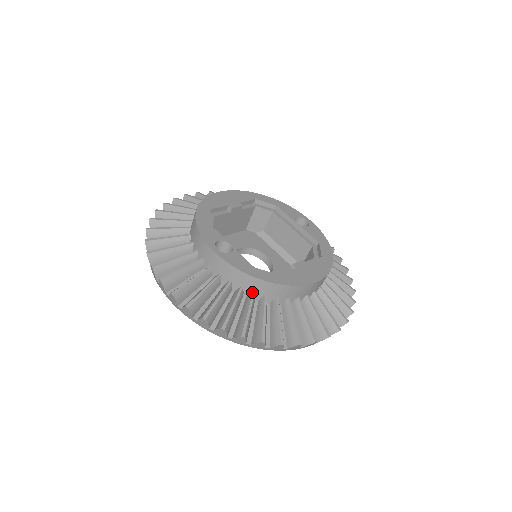
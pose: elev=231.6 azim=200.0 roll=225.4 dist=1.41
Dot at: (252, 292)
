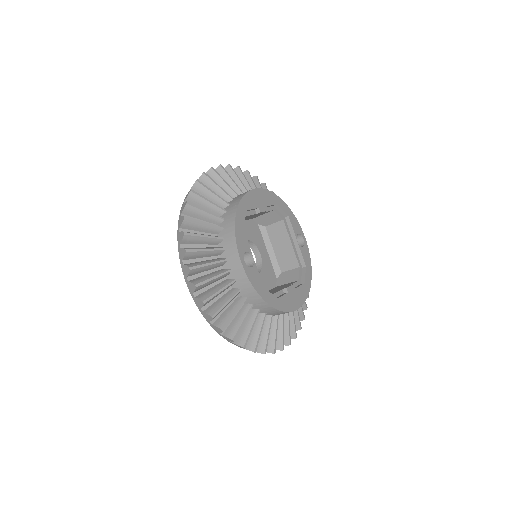
Dot at: (252, 304)
